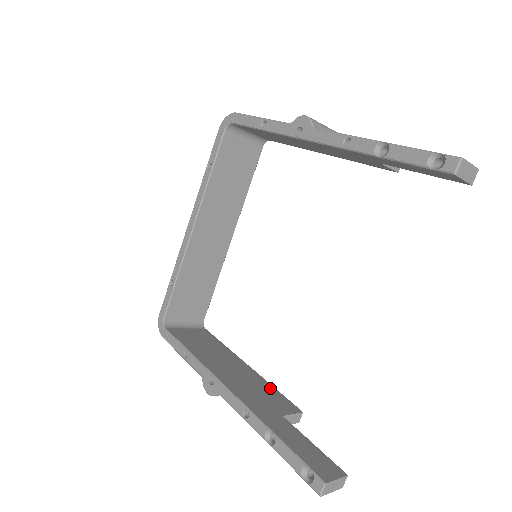
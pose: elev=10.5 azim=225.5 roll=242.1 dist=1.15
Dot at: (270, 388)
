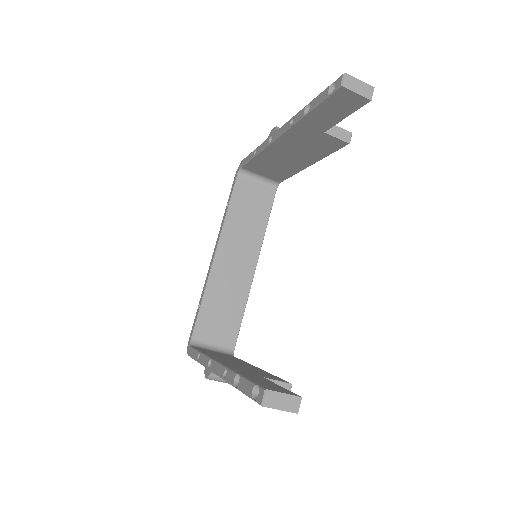
Dot at: (268, 374)
